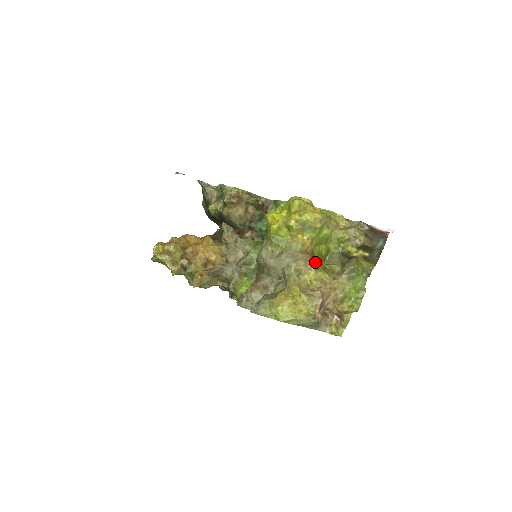
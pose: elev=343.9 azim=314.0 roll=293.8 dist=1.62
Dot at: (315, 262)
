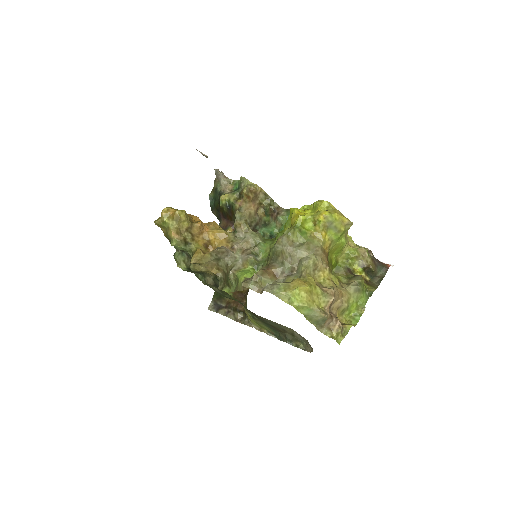
Dot at: (329, 265)
